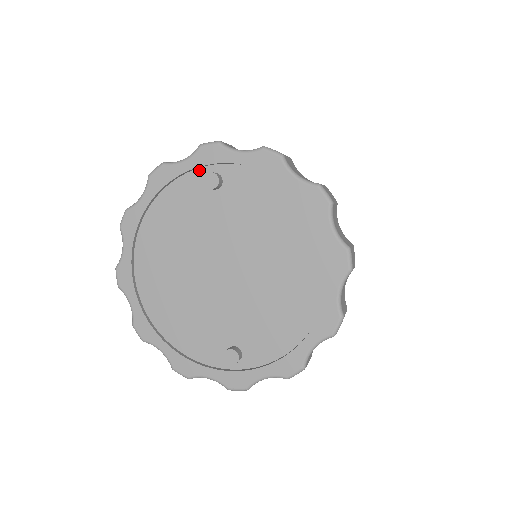
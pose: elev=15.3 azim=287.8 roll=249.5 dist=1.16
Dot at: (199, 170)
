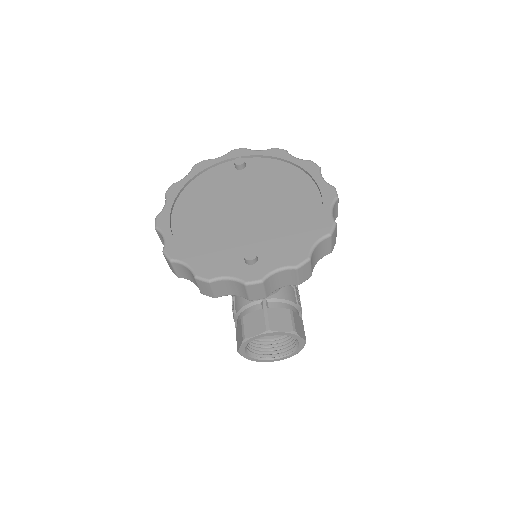
Dot at: (230, 162)
